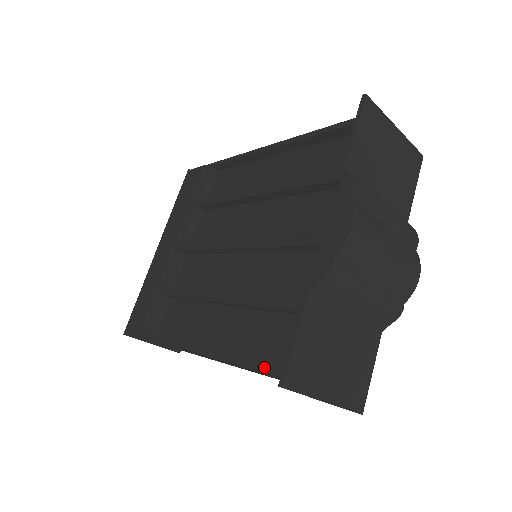
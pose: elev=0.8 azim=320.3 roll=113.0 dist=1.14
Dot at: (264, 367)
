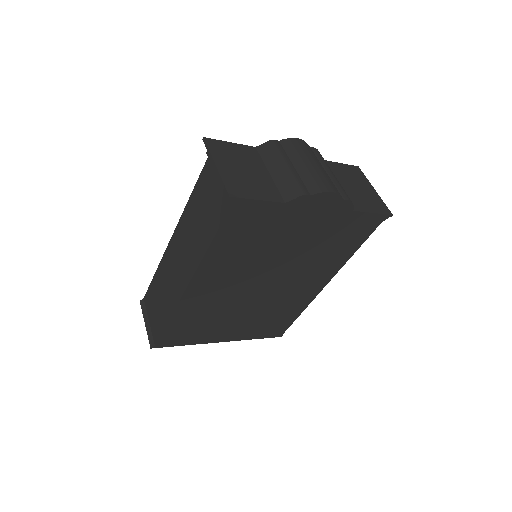
Dot at: occluded
